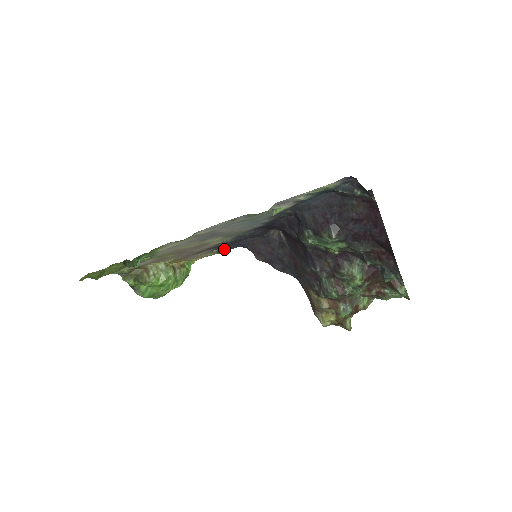
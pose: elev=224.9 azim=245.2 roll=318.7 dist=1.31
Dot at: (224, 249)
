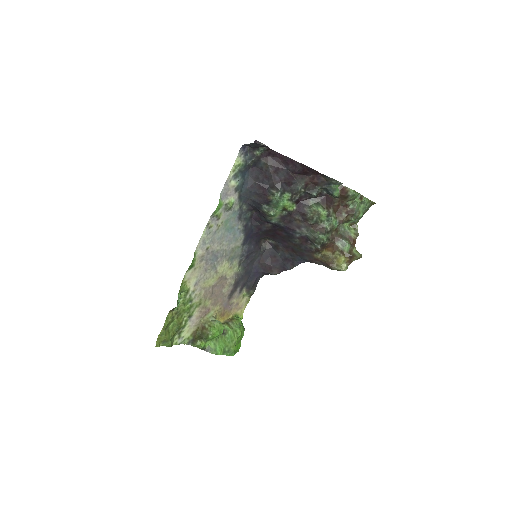
Dot at: (249, 286)
